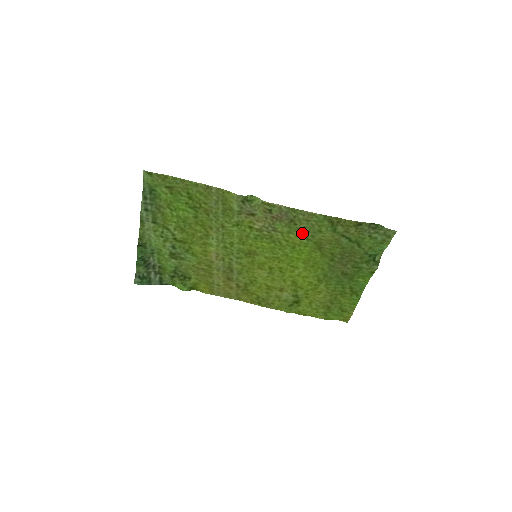
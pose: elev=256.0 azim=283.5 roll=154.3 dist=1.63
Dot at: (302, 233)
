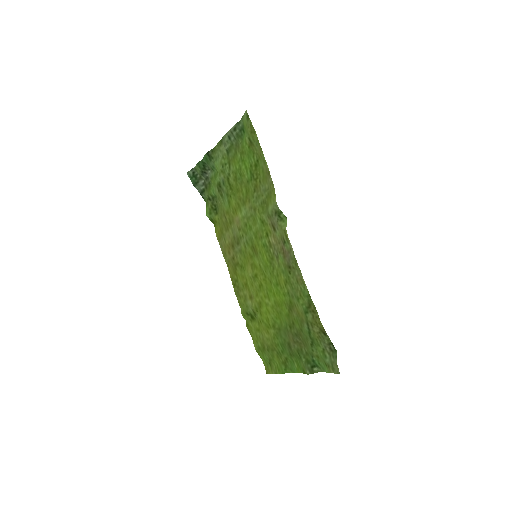
Dot at: (289, 284)
